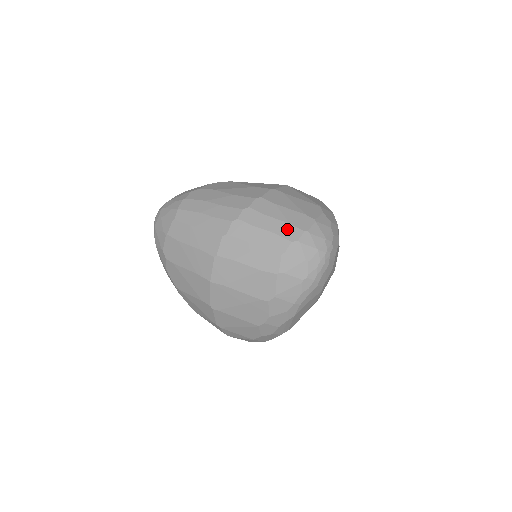
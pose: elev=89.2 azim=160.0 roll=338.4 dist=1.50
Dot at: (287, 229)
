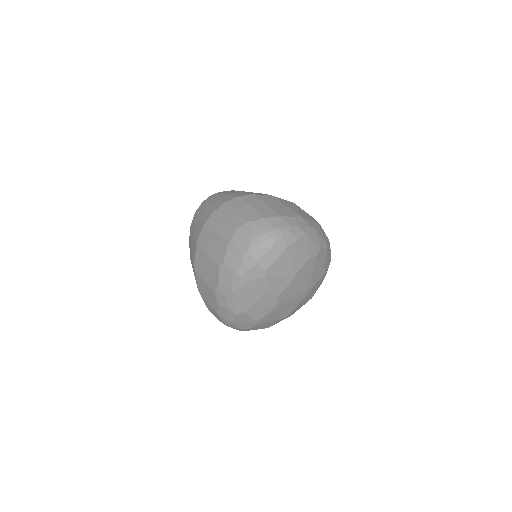
Dot at: (252, 213)
